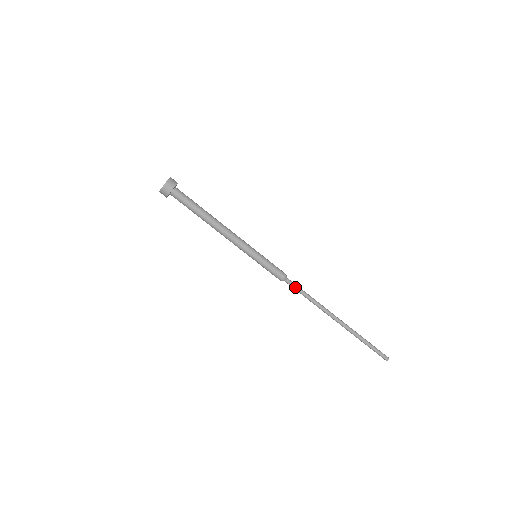
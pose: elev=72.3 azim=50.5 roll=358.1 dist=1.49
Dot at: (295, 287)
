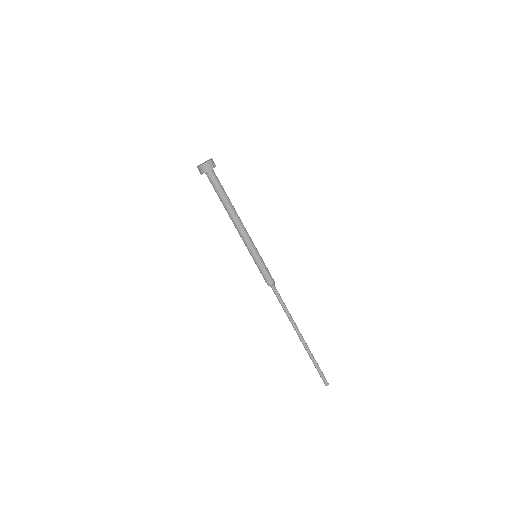
Dot at: (276, 296)
